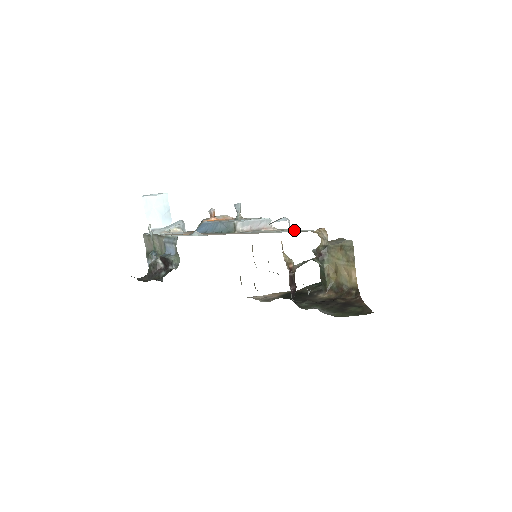
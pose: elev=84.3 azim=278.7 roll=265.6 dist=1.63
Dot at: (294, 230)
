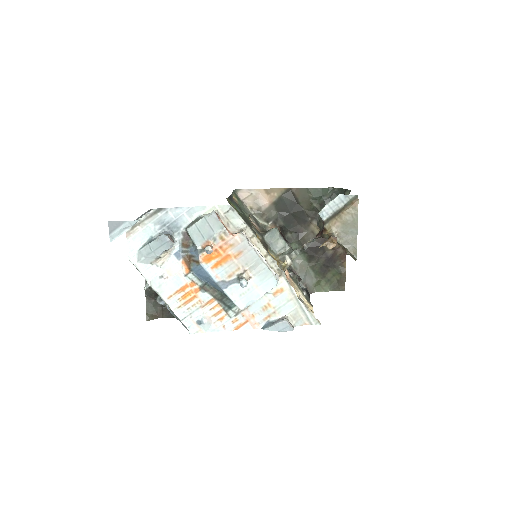
Dot at: (298, 304)
